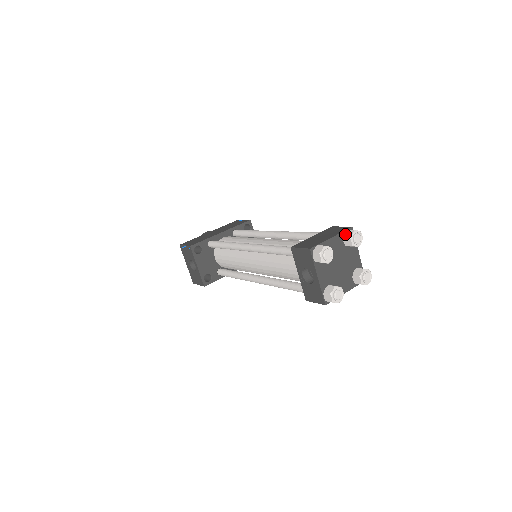
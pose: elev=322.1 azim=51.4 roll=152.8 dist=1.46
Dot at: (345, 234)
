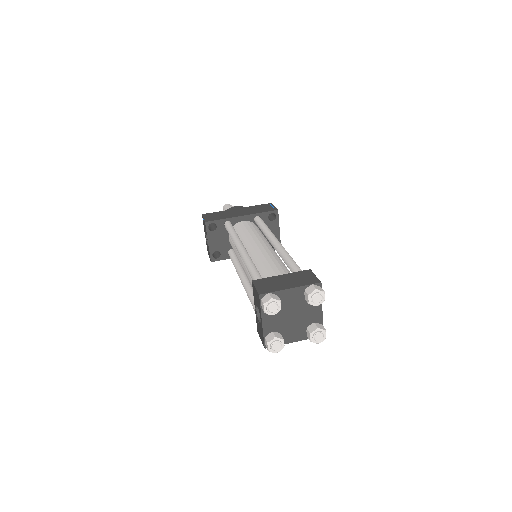
Dot at: (307, 289)
